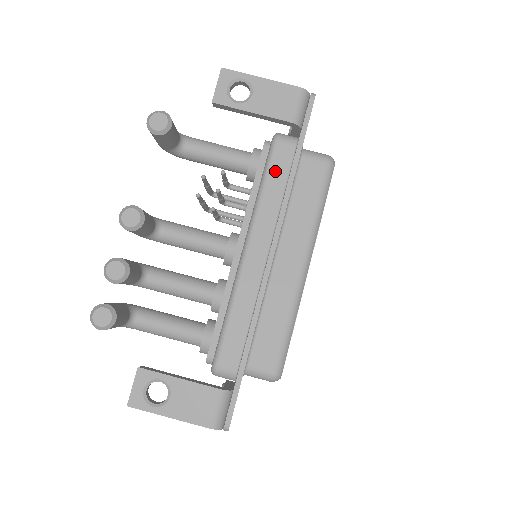
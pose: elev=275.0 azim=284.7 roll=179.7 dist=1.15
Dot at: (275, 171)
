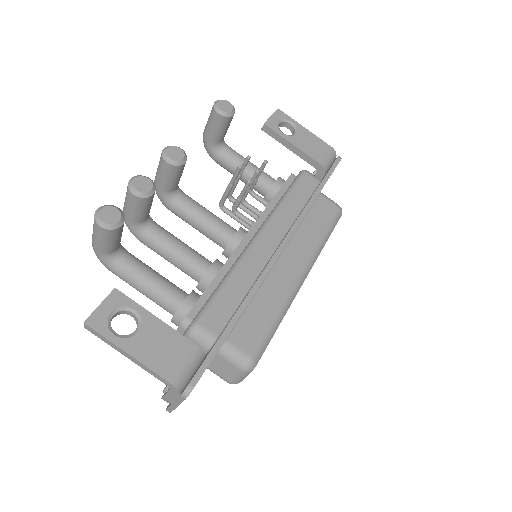
Dot at: (299, 191)
